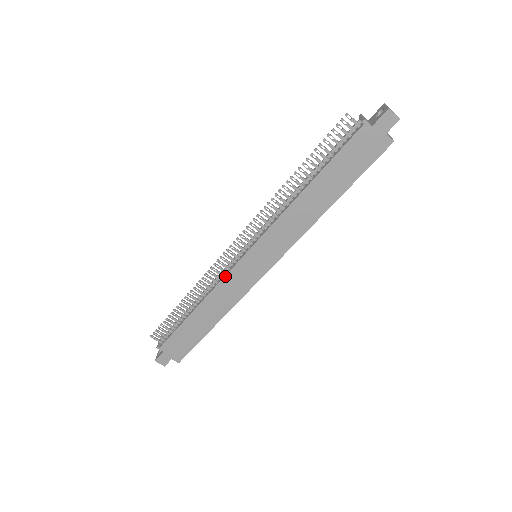
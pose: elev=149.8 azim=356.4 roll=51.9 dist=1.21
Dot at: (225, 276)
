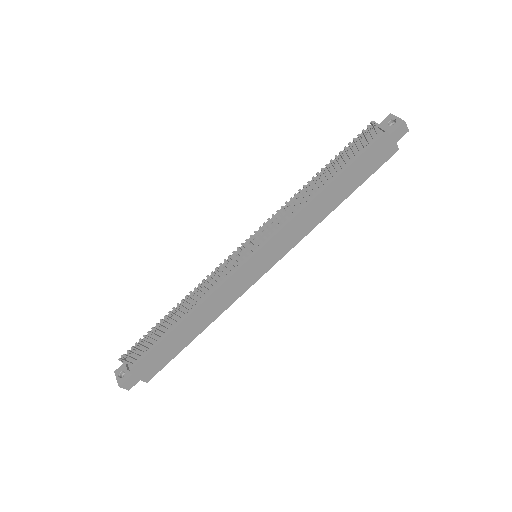
Dot at: (226, 280)
